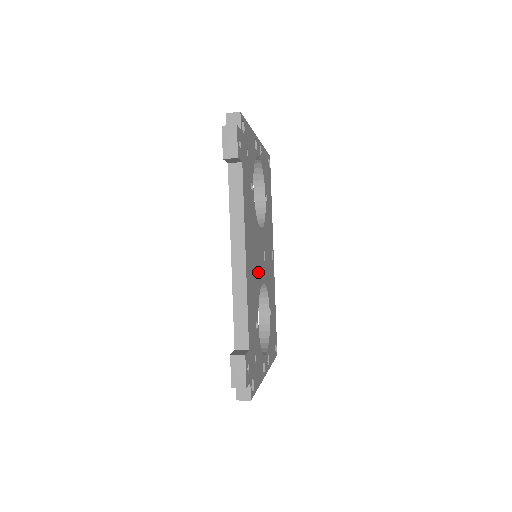
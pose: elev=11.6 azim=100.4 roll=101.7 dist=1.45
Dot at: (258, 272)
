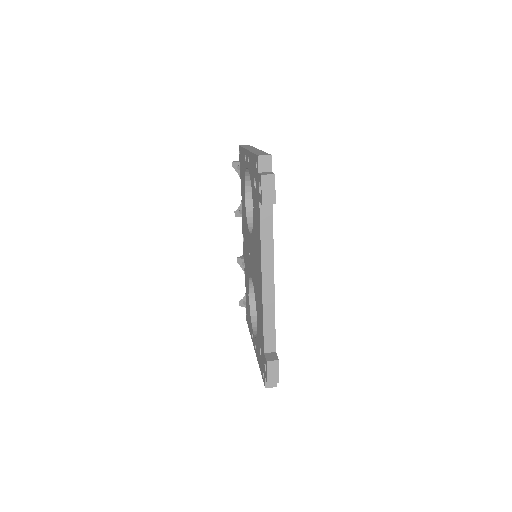
Dot at: occluded
